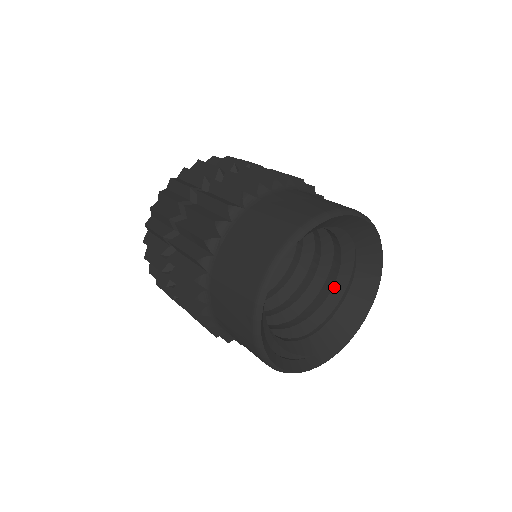
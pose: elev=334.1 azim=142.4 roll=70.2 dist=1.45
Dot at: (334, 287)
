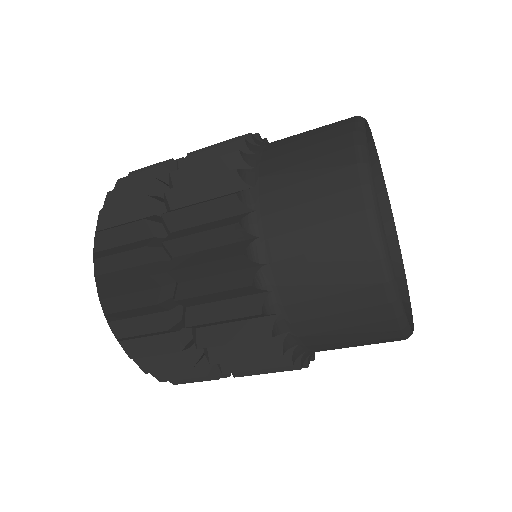
Dot at: occluded
